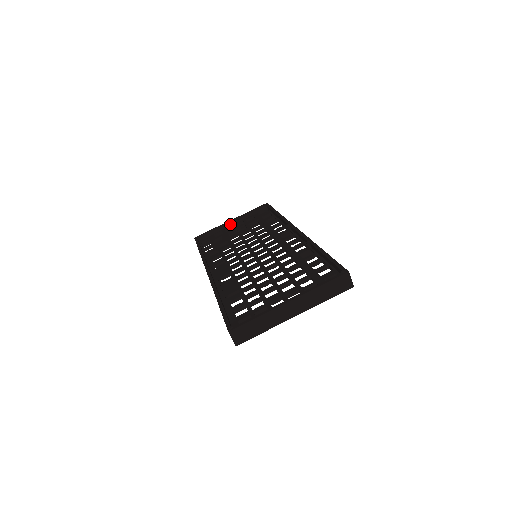
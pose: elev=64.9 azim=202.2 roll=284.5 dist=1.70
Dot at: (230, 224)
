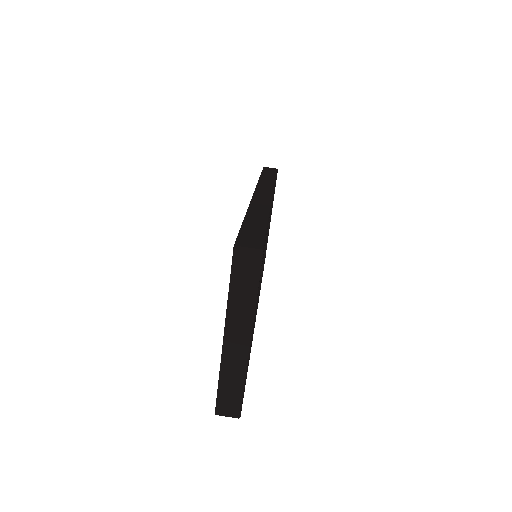
Dot at: occluded
